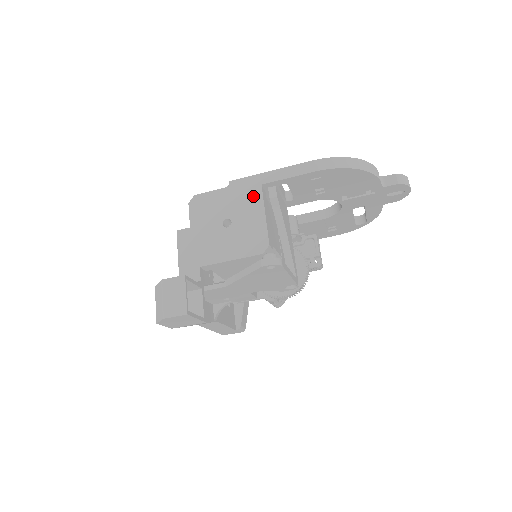
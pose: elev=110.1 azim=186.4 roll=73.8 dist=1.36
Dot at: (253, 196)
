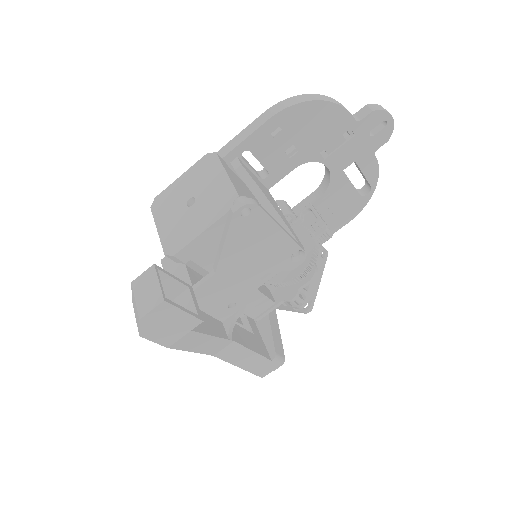
Dot at: (210, 165)
